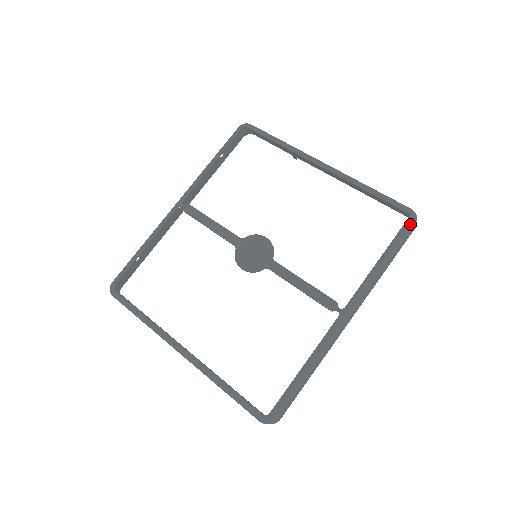
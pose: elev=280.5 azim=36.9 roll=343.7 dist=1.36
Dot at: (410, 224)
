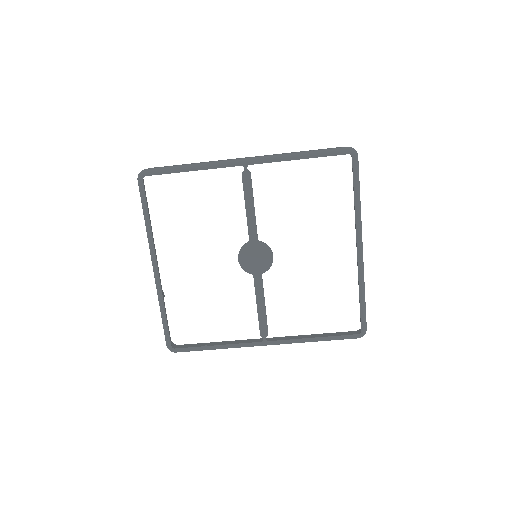
Dot at: (354, 338)
